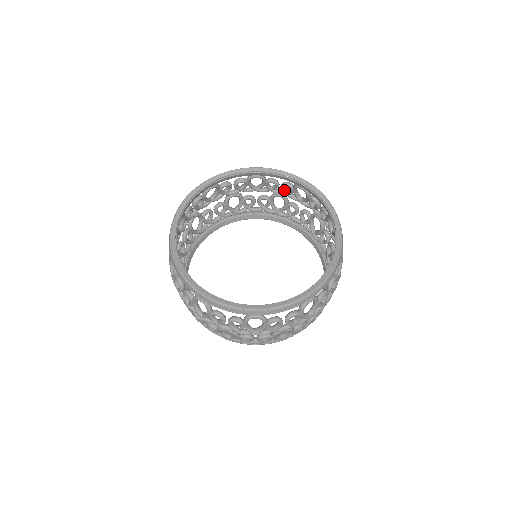
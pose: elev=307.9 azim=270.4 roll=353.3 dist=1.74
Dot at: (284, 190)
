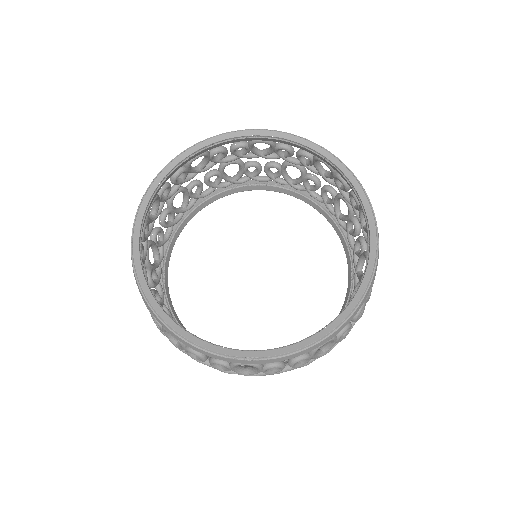
Dot at: (301, 159)
